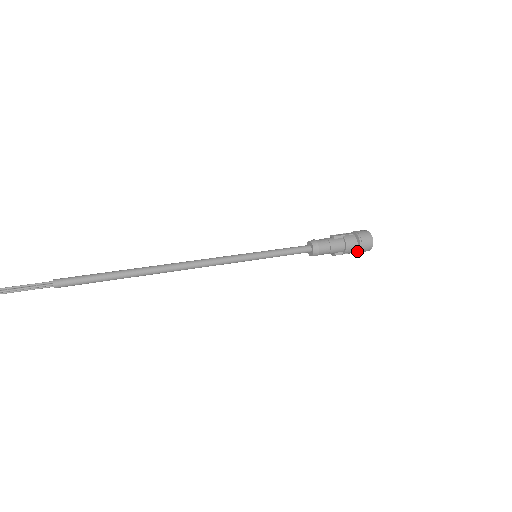
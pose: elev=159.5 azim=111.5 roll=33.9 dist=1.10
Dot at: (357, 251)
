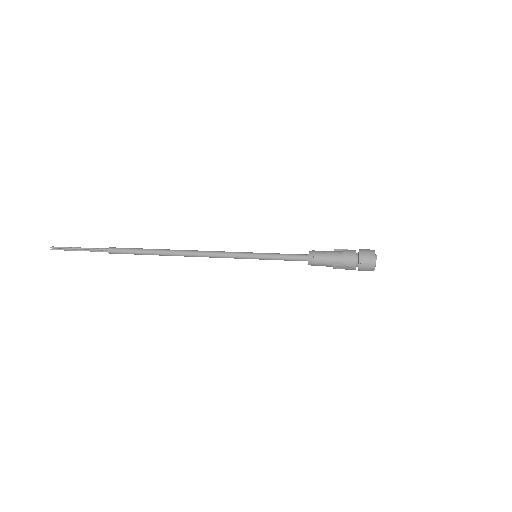
Dot at: (358, 263)
